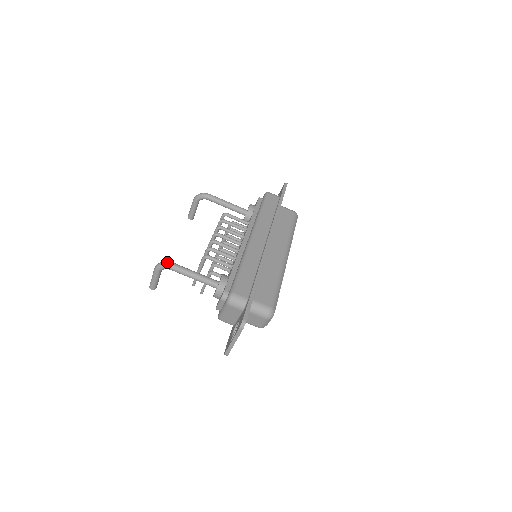
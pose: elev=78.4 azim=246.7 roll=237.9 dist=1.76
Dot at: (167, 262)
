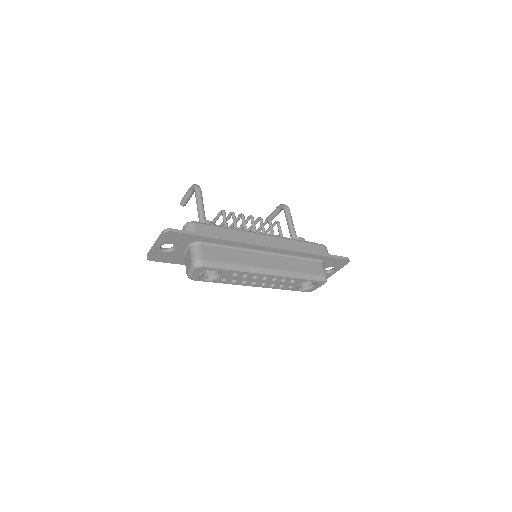
Dot at: (199, 186)
